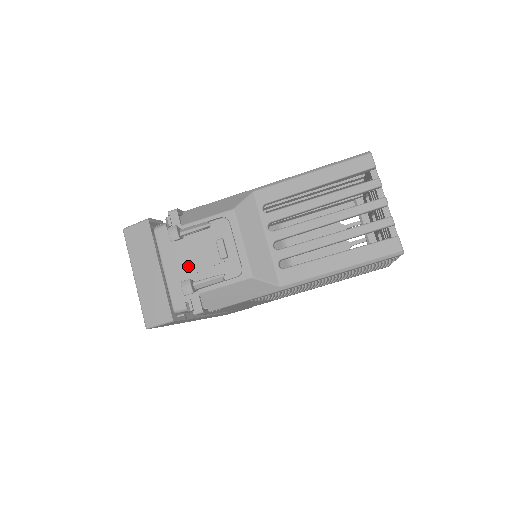
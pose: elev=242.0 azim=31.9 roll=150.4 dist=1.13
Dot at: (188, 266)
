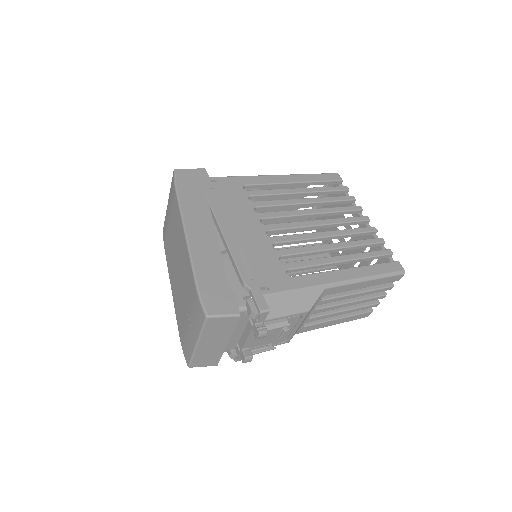
Dot at: (251, 341)
